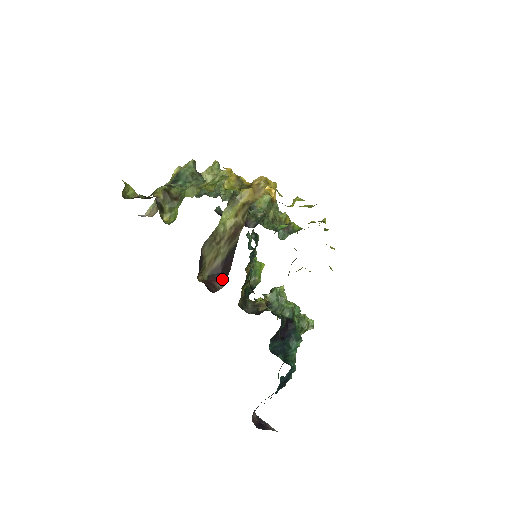
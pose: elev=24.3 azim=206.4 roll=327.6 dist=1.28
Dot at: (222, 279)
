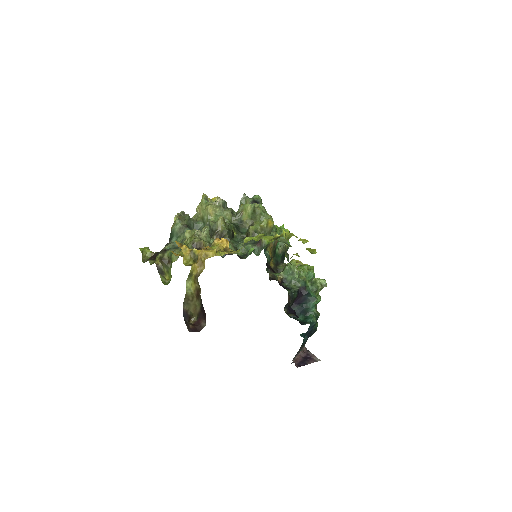
Dot at: (204, 319)
